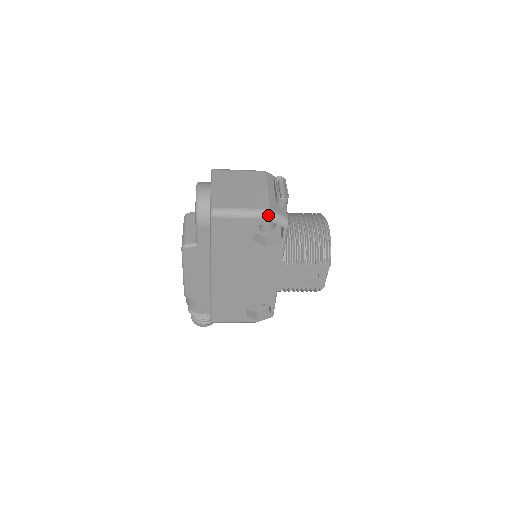
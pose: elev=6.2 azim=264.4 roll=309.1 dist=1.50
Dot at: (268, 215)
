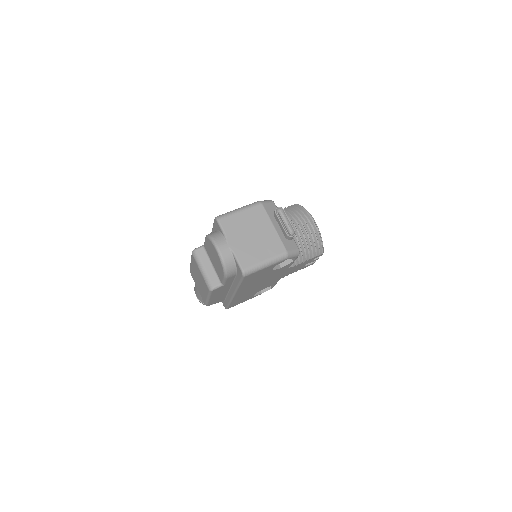
Dot at: (286, 257)
